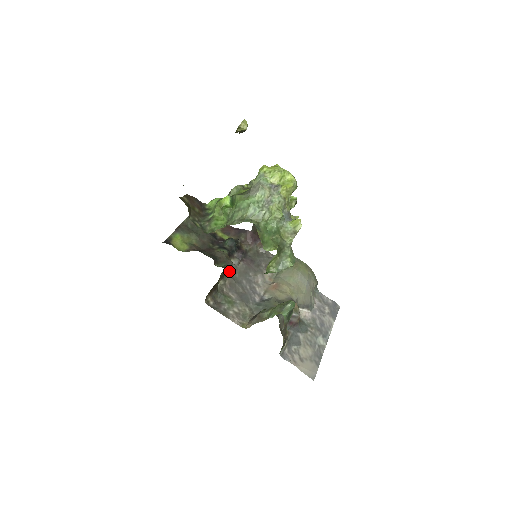
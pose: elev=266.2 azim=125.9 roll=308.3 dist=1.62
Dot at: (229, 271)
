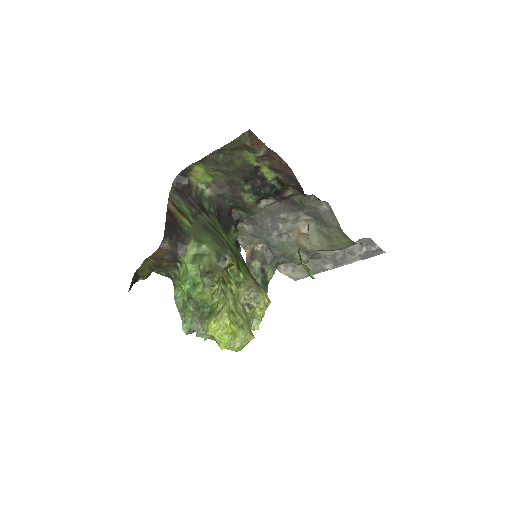
Dot at: (249, 215)
